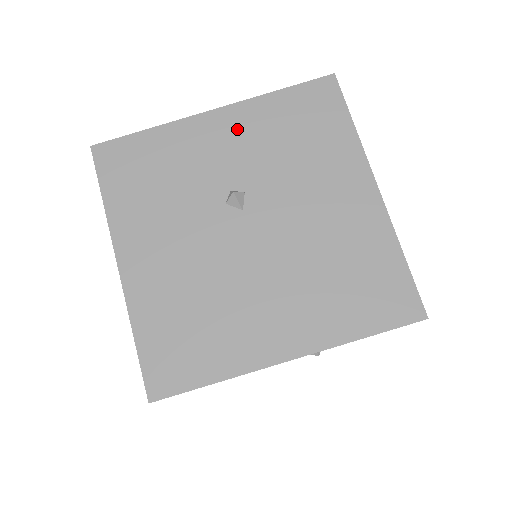
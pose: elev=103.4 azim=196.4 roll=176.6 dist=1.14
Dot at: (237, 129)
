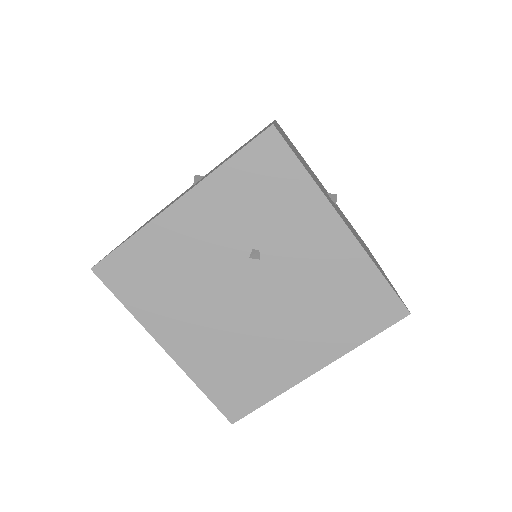
Dot at: occluded
